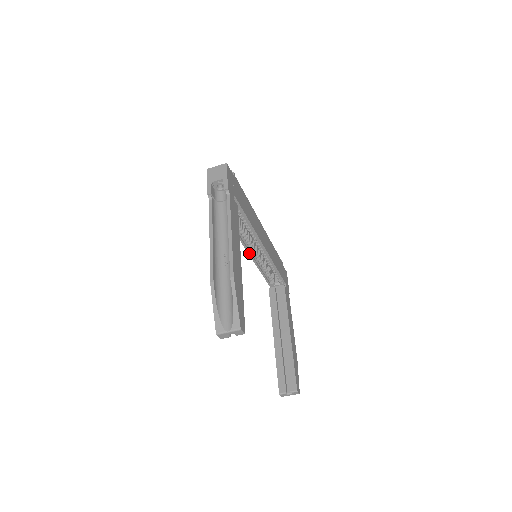
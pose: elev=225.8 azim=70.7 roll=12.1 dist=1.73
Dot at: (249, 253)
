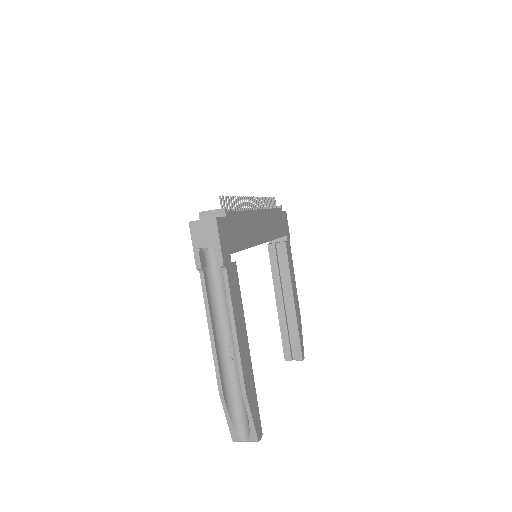
Dot at: occluded
